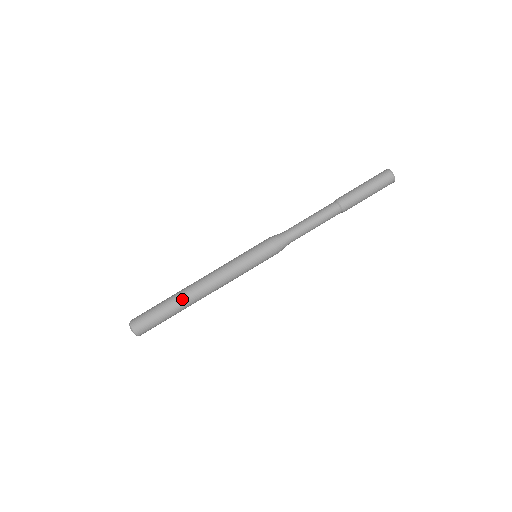
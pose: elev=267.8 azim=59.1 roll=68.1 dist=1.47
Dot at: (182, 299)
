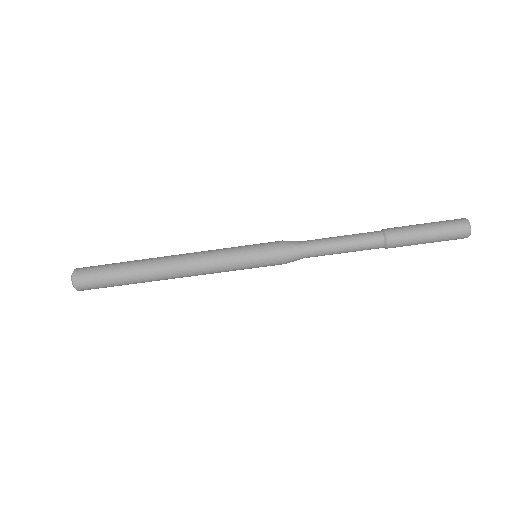
Dot at: (149, 280)
